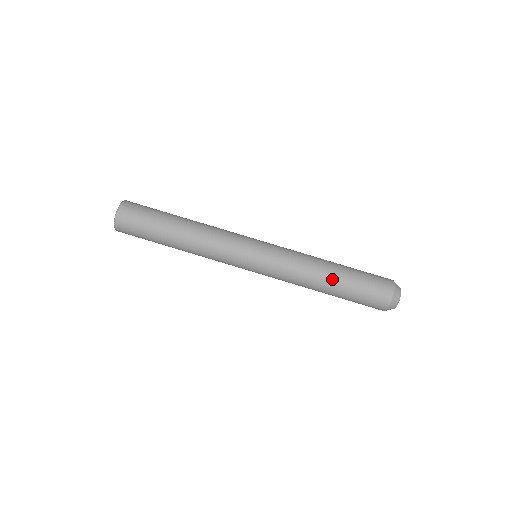
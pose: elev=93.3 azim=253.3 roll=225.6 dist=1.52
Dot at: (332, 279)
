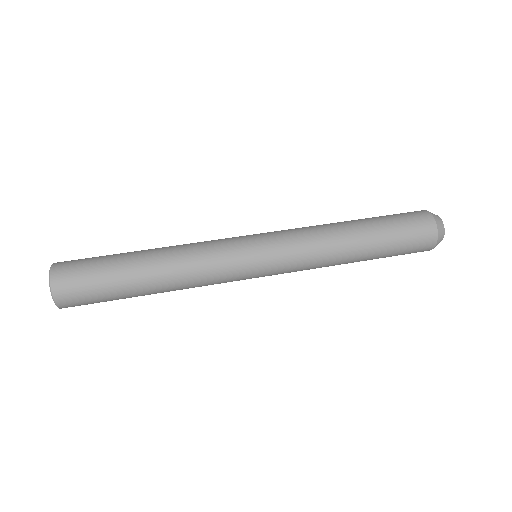
Dot at: (356, 224)
